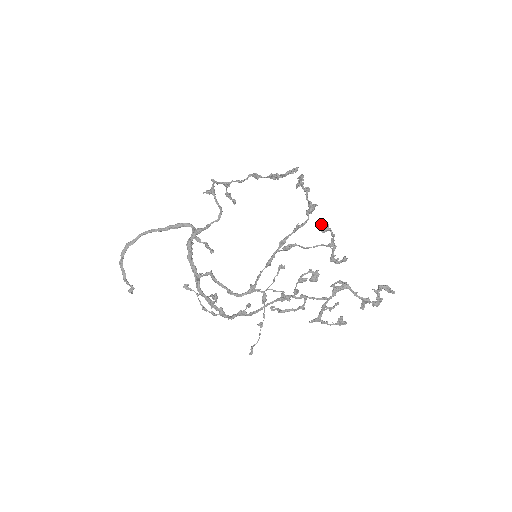
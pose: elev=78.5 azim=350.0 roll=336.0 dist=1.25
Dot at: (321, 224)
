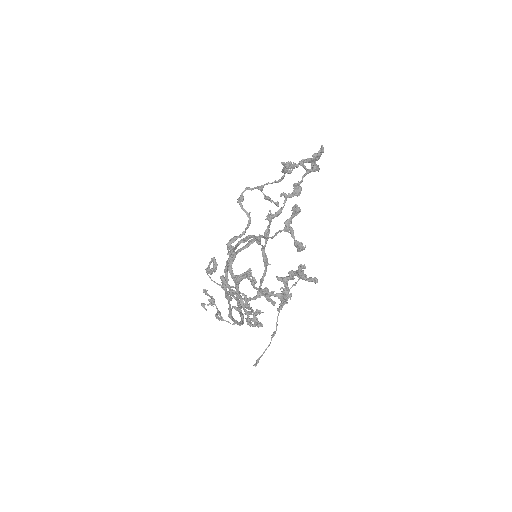
Dot at: (294, 206)
